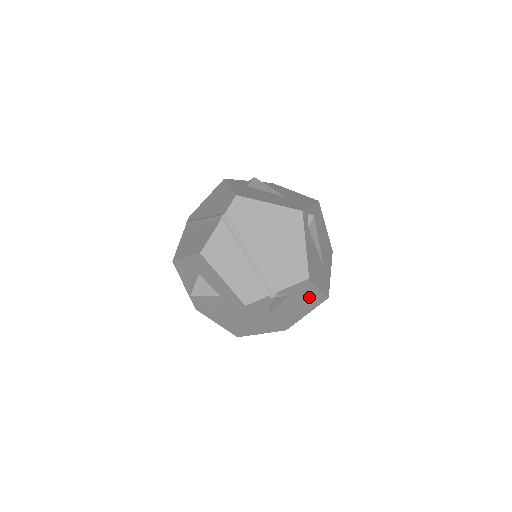
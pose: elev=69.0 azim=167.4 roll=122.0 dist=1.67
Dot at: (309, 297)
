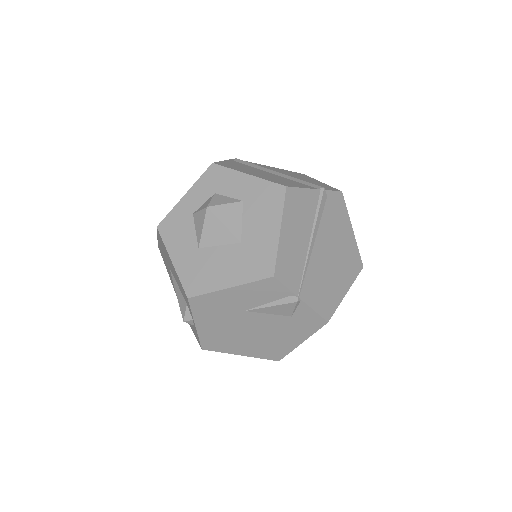
Dot at: (283, 340)
